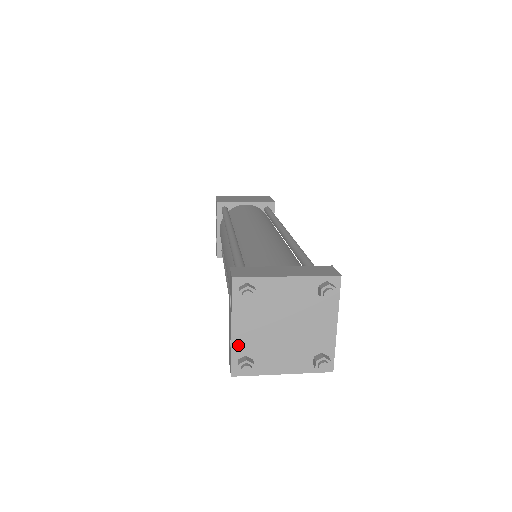
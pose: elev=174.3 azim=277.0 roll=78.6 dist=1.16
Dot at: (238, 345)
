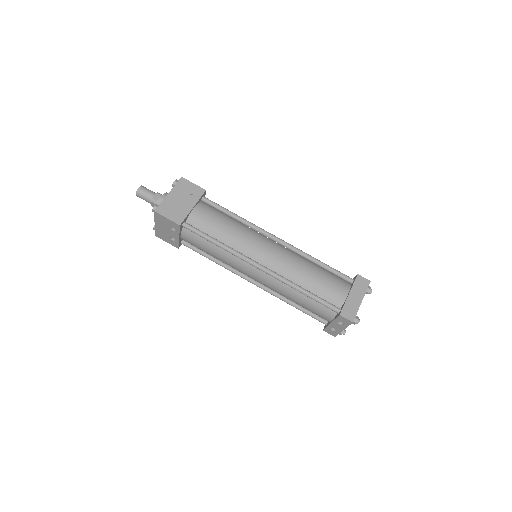
Dot at: occluded
